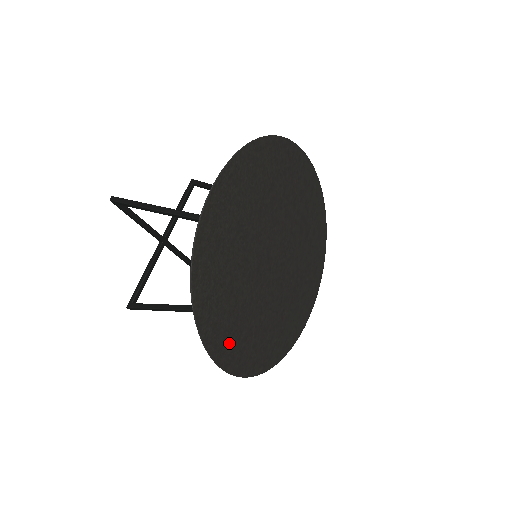
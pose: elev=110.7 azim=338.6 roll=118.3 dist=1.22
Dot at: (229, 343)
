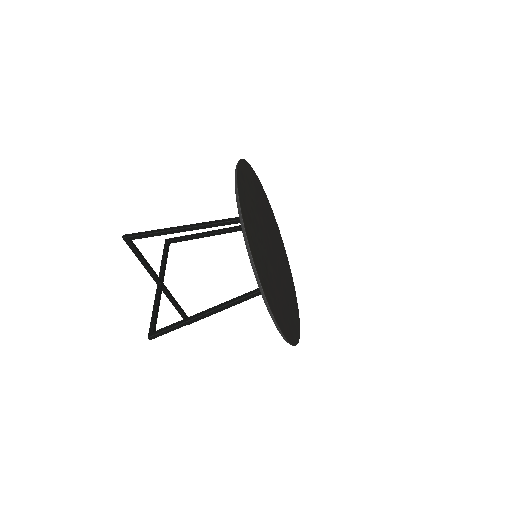
Dot at: (273, 301)
